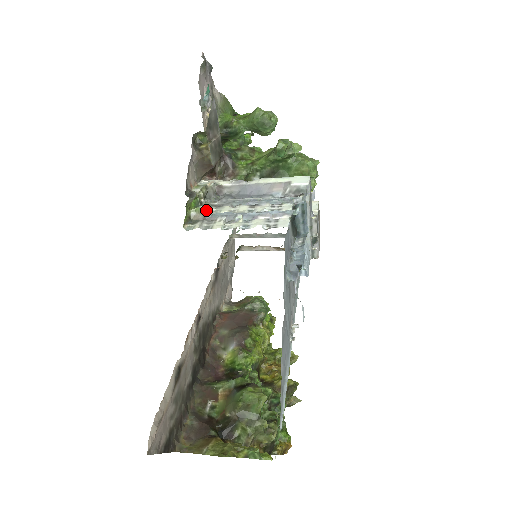
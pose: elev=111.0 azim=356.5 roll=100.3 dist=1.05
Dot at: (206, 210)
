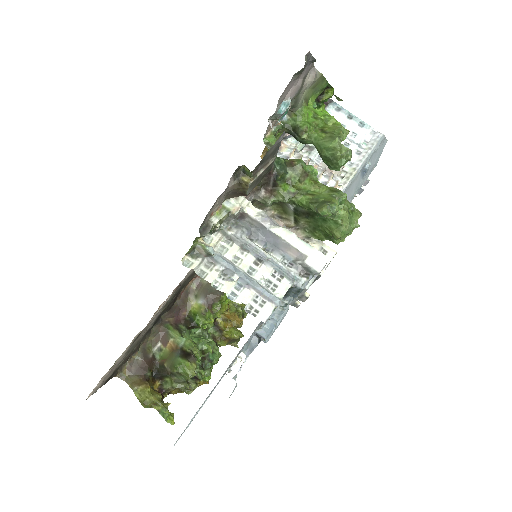
Dot at: (210, 253)
